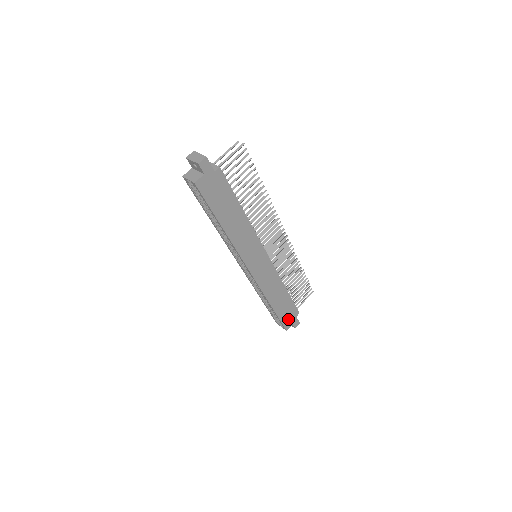
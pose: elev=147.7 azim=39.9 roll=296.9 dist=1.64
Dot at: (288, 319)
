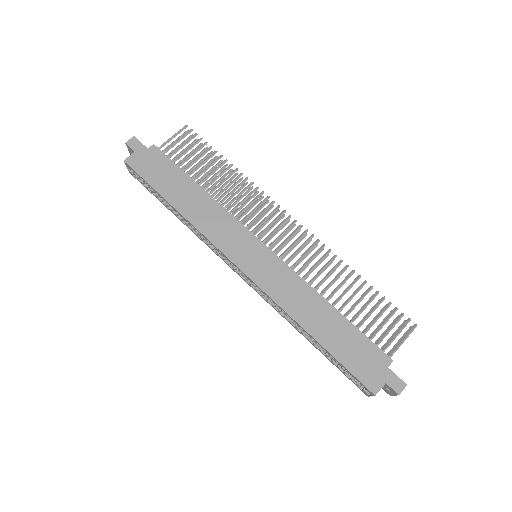
Dot at: (367, 369)
